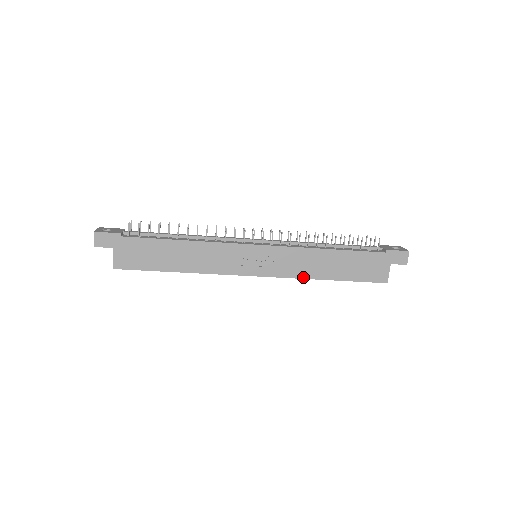
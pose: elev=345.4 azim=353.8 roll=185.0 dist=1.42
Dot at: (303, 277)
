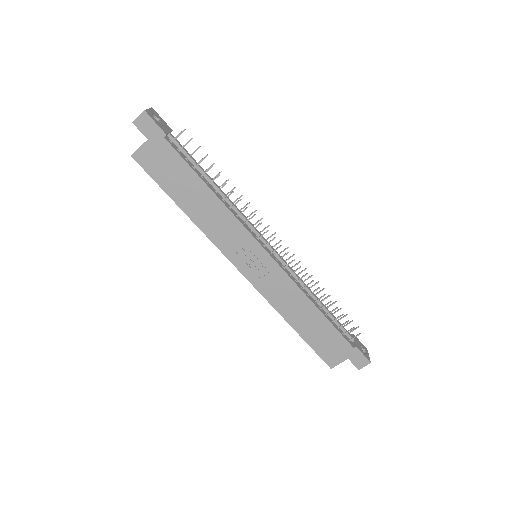
Dot at: (275, 307)
